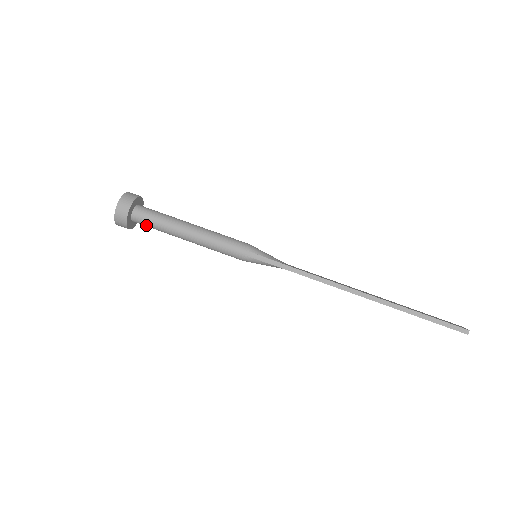
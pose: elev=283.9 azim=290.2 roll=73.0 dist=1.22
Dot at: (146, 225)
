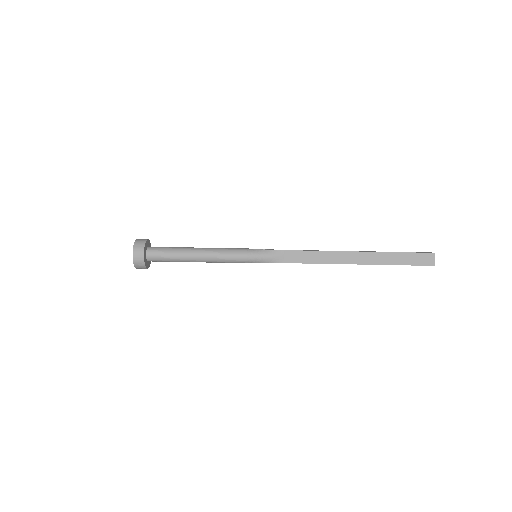
Dot at: (160, 251)
